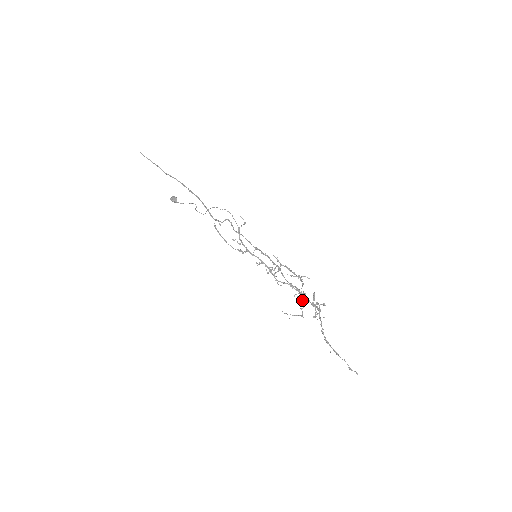
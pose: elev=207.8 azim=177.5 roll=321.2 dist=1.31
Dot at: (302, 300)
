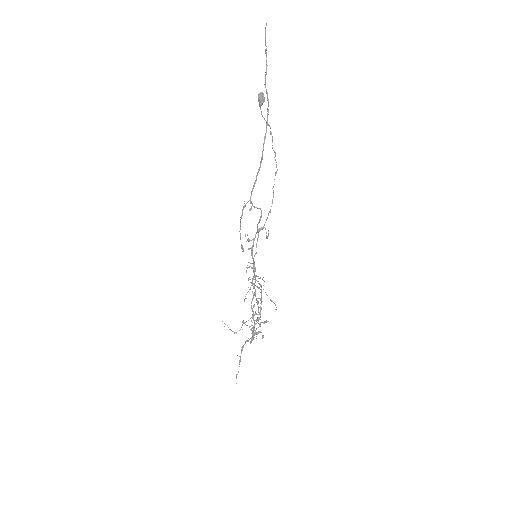
Dot at: (255, 314)
